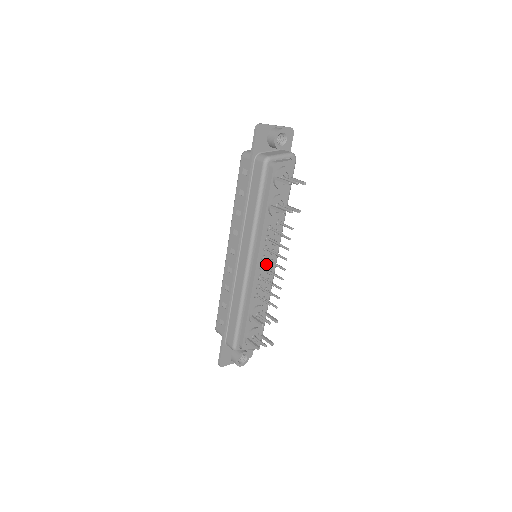
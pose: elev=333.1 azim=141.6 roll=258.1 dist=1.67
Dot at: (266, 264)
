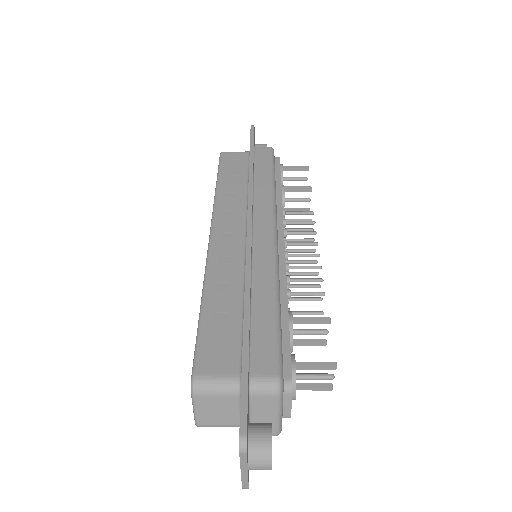
Dot at: occluded
